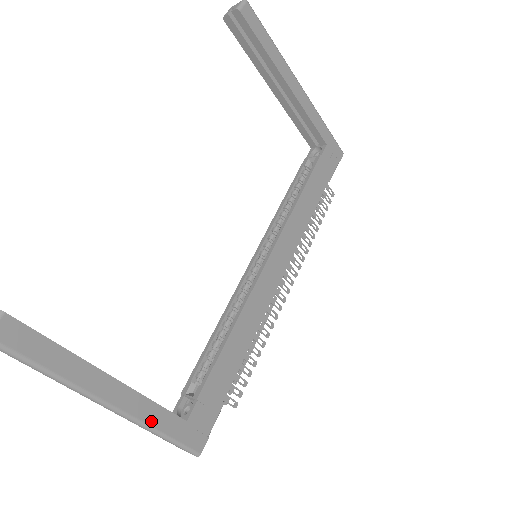
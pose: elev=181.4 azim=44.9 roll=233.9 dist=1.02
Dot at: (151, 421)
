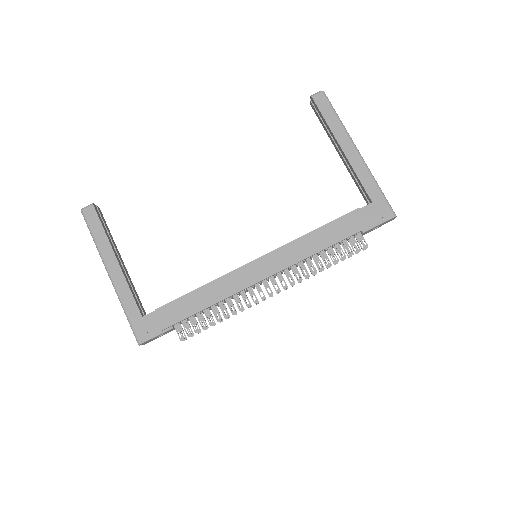
Dot at: (124, 299)
